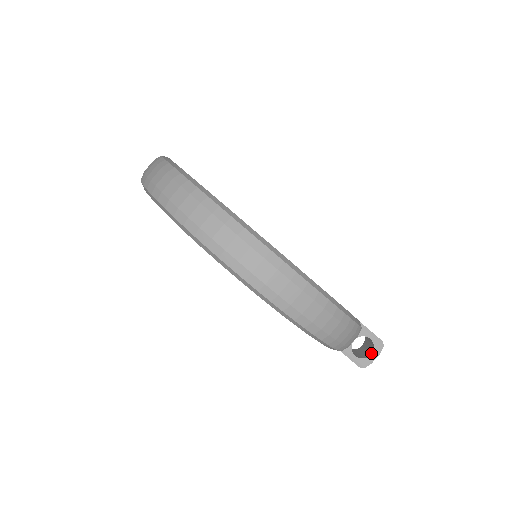
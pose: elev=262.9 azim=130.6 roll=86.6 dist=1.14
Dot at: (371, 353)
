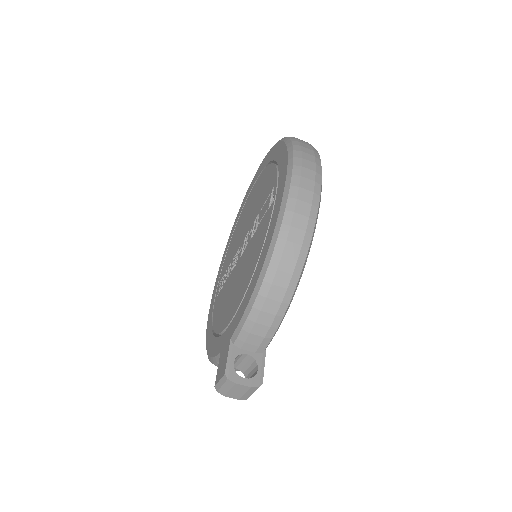
Dot at: (245, 378)
